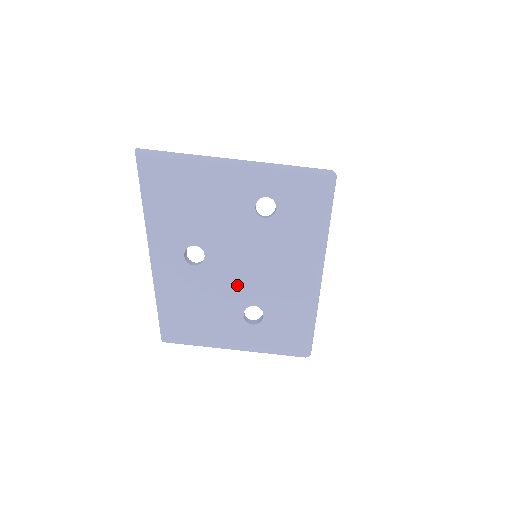
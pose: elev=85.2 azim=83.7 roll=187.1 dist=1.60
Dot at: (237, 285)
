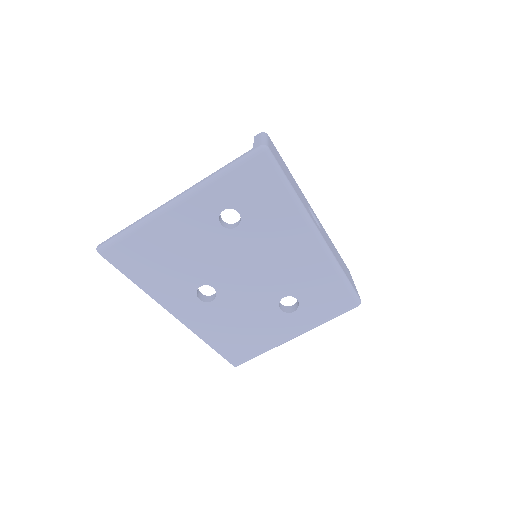
Dot at: (257, 292)
